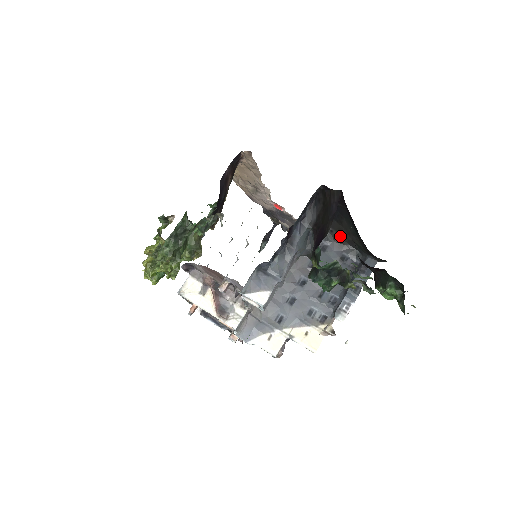
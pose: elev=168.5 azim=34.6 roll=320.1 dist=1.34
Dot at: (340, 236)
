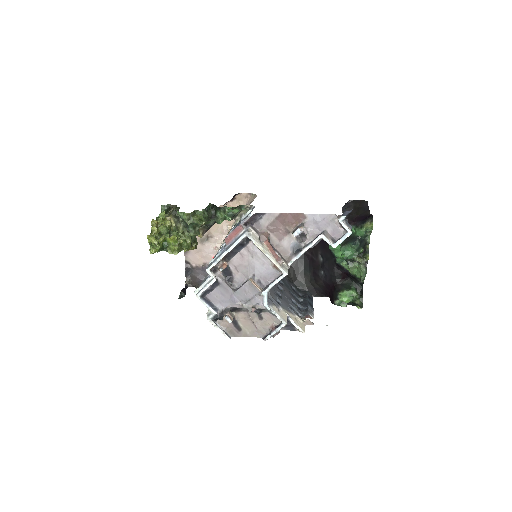
Dot at: (290, 275)
